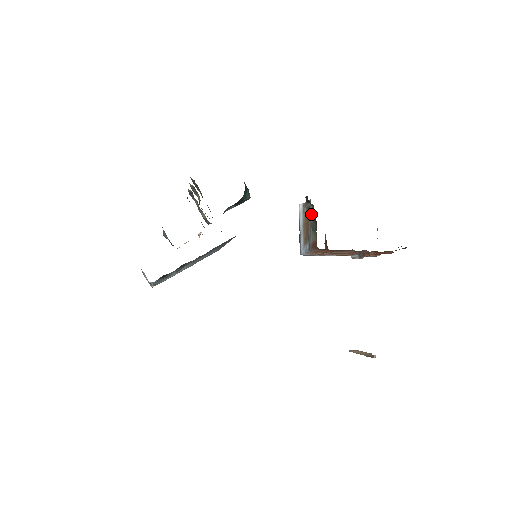
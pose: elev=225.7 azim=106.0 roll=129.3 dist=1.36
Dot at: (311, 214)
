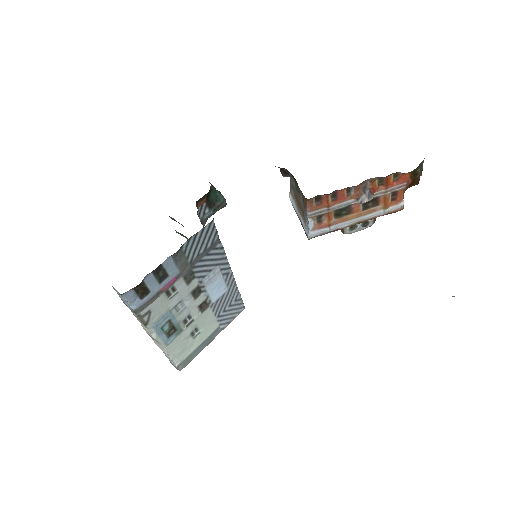
Dot at: (293, 183)
